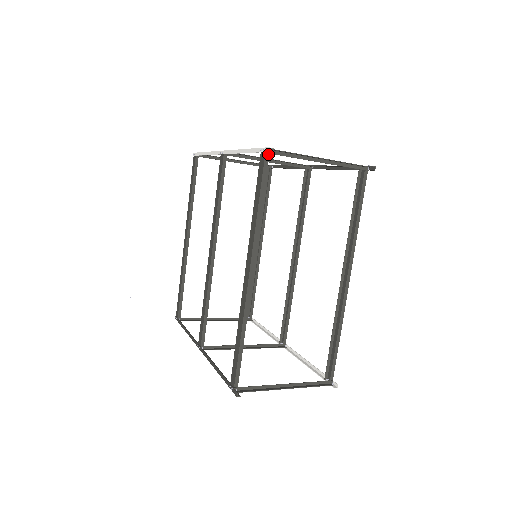
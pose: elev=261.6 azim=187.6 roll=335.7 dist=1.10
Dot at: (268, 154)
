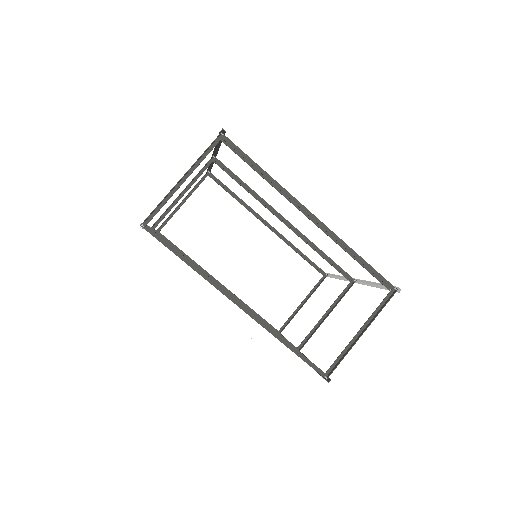
Dot at: (146, 227)
